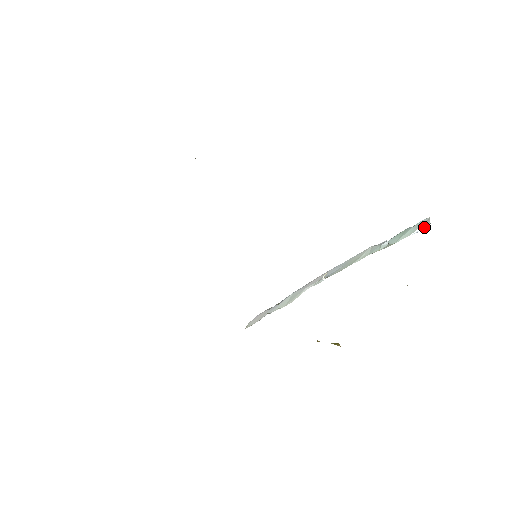
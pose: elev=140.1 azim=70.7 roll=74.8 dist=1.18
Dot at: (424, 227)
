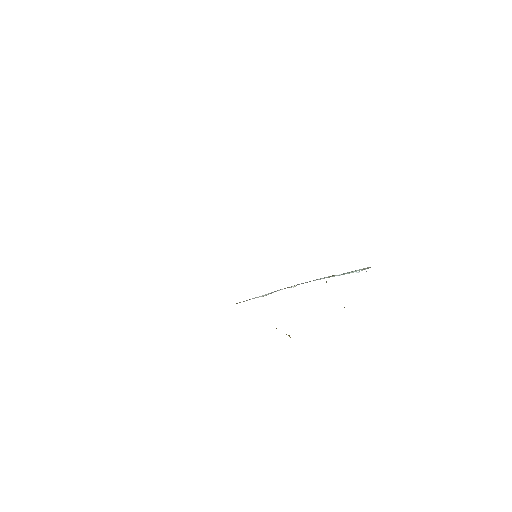
Dot at: (362, 270)
